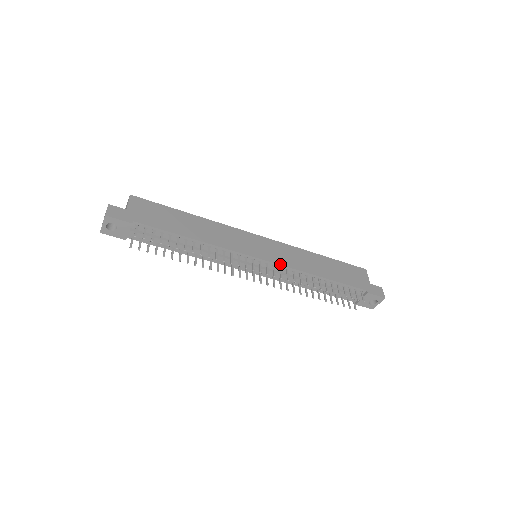
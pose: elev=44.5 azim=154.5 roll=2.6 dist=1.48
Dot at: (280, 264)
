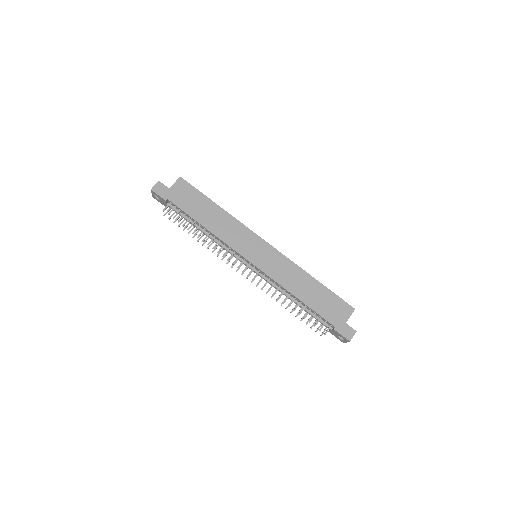
Dot at: (264, 272)
